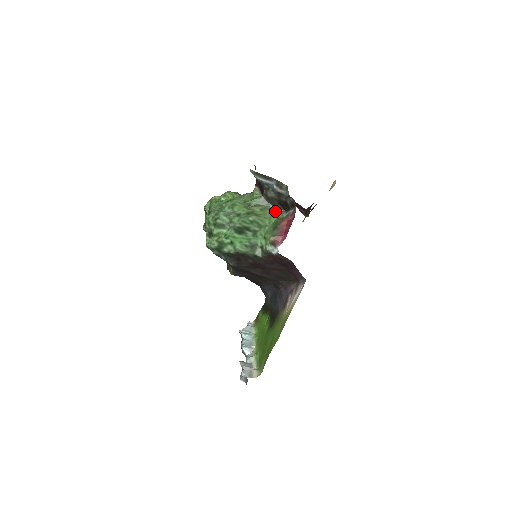
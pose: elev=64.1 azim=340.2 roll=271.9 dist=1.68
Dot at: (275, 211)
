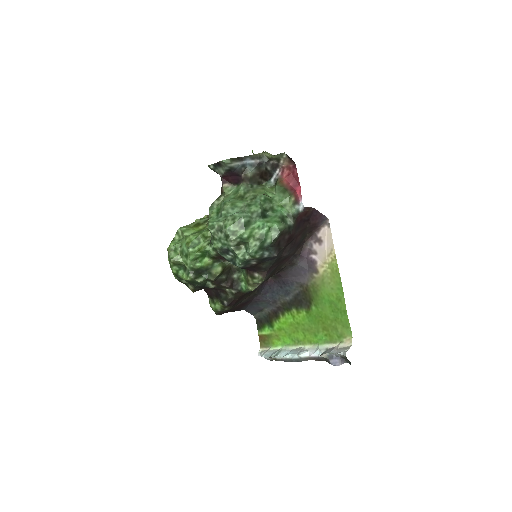
Dot at: (261, 187)
